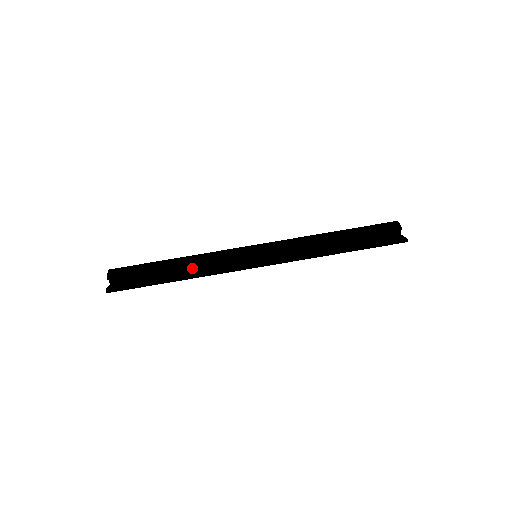
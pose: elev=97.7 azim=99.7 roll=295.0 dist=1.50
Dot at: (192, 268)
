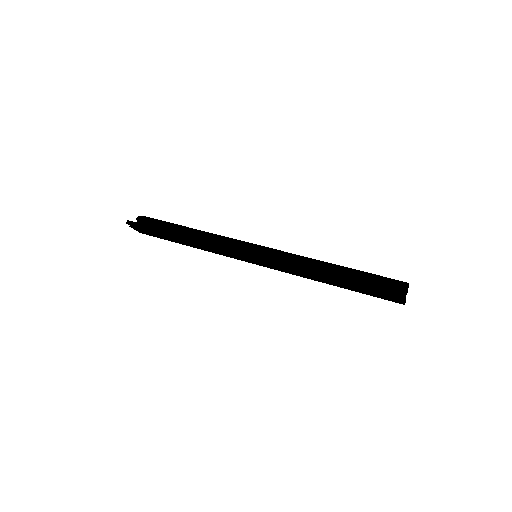
Dot at: occluded
